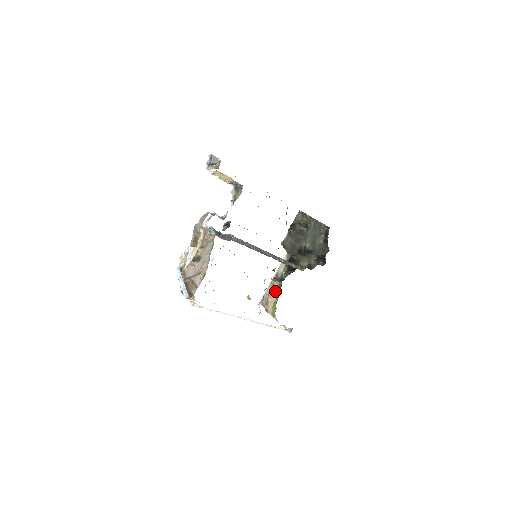
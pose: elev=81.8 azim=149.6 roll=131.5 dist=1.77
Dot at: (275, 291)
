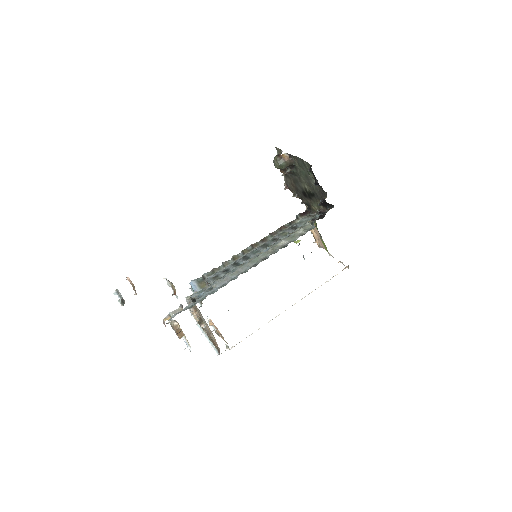
Dot at: occluded
